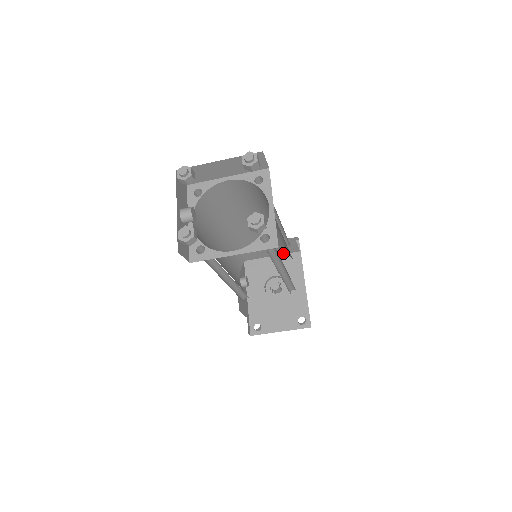
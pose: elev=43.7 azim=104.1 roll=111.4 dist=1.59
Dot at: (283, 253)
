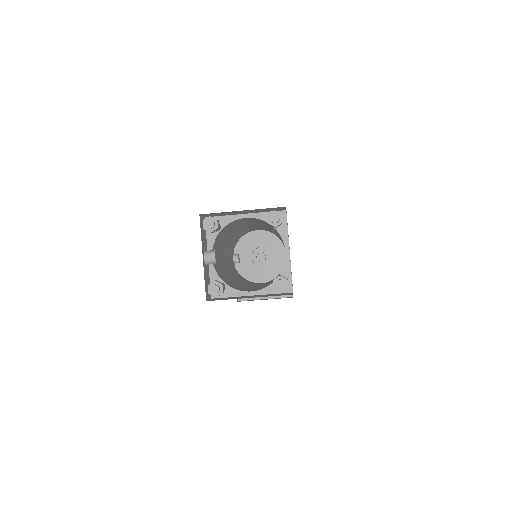
Dot at: occluded
